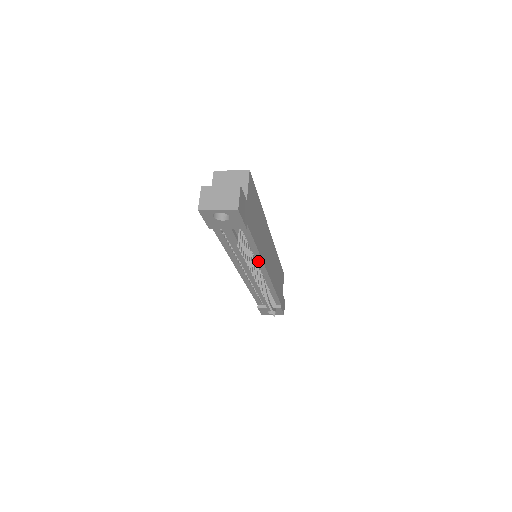
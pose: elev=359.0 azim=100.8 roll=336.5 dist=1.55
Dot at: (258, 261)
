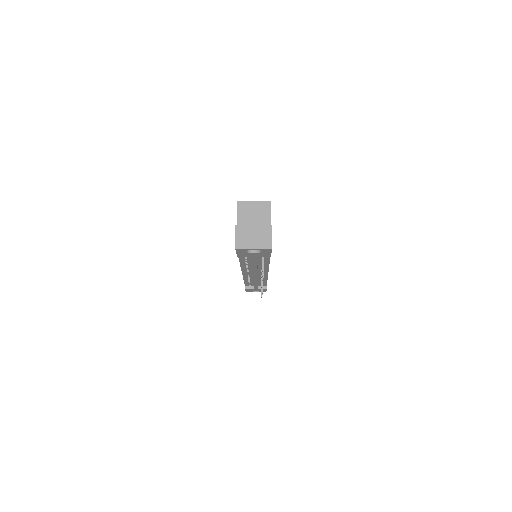
Dot at: (265, 267)
